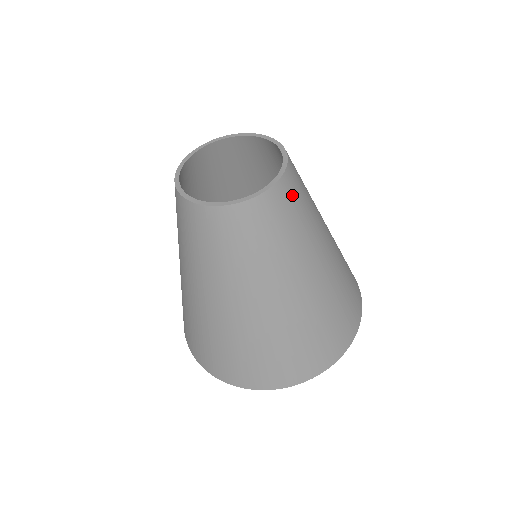
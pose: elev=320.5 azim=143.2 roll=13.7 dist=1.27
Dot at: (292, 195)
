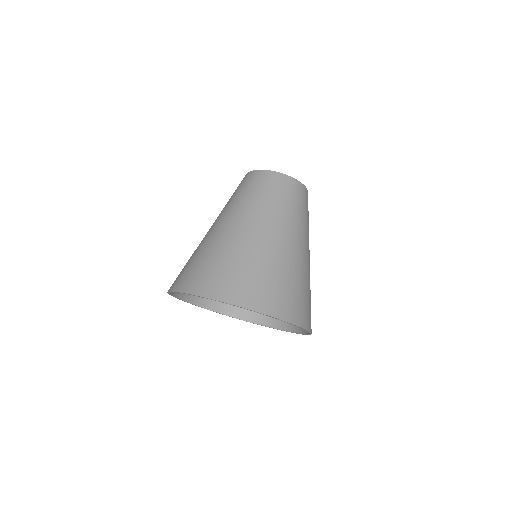
Dot at: occluded
